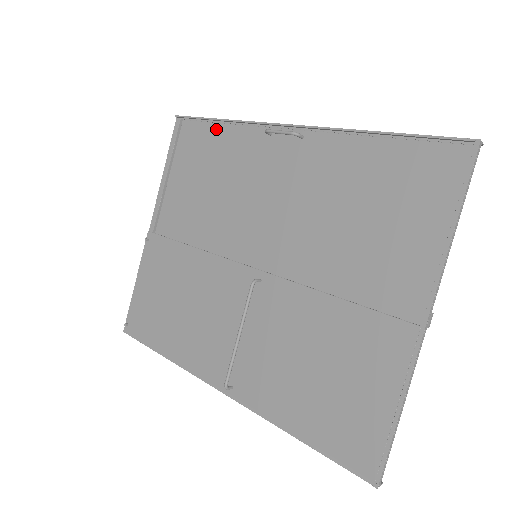
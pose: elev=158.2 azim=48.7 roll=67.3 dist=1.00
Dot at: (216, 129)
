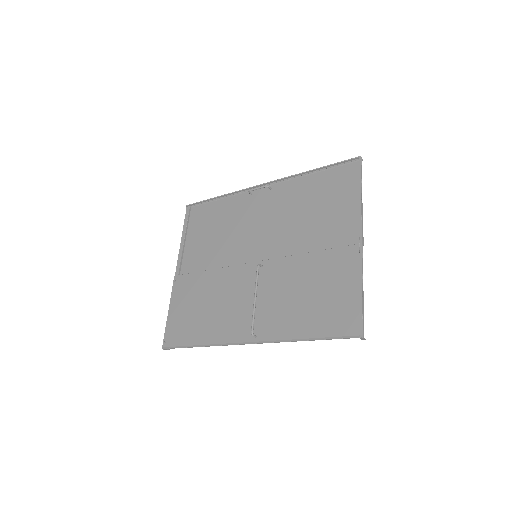
Dot at: (215, 204)
